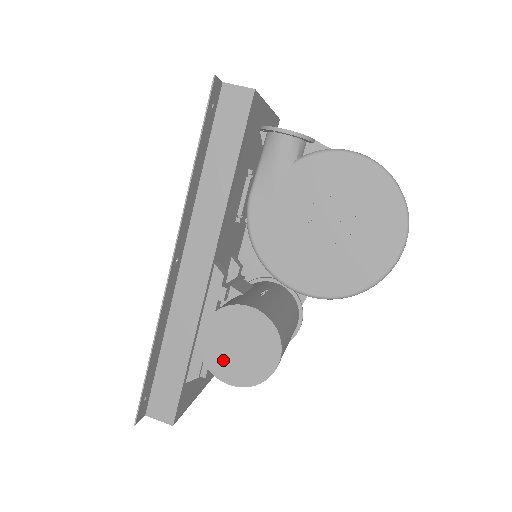
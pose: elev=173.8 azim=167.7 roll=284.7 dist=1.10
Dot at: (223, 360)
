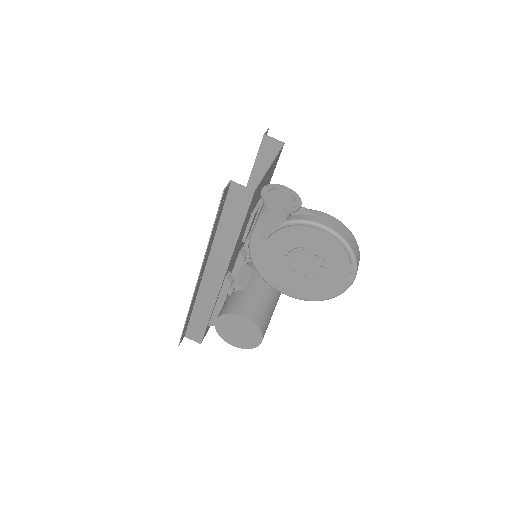
Dot at: (229, 335)
